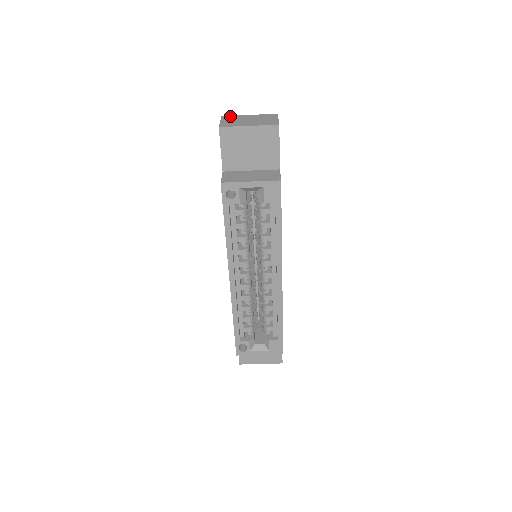
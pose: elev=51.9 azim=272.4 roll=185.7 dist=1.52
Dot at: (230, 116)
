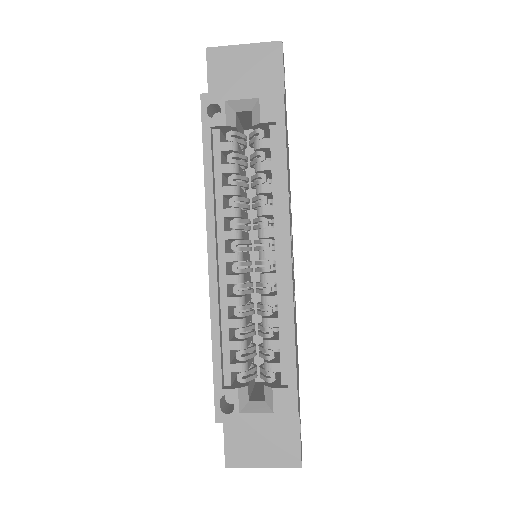
Dot at: occluded
